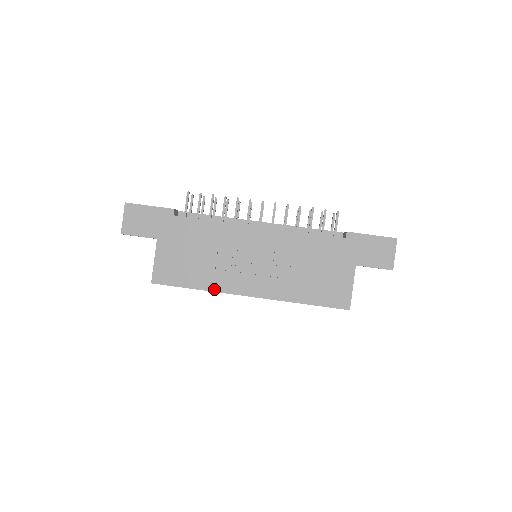
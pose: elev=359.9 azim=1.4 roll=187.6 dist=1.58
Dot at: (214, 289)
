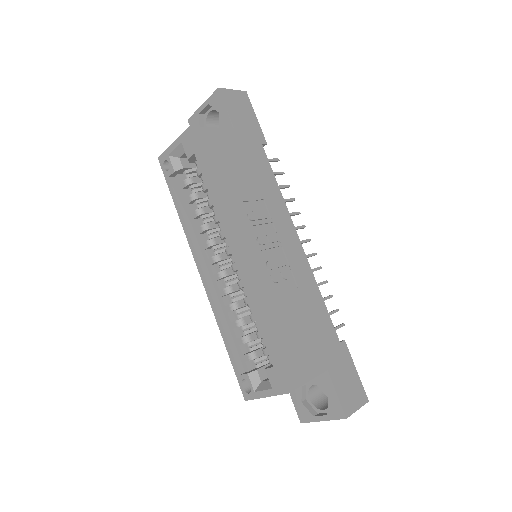
Dot at: (222, 206)
